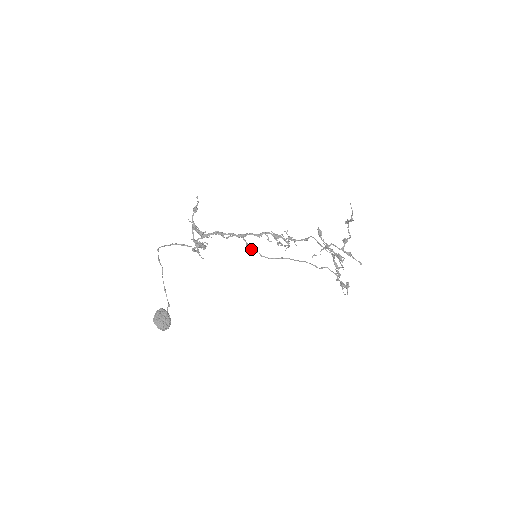
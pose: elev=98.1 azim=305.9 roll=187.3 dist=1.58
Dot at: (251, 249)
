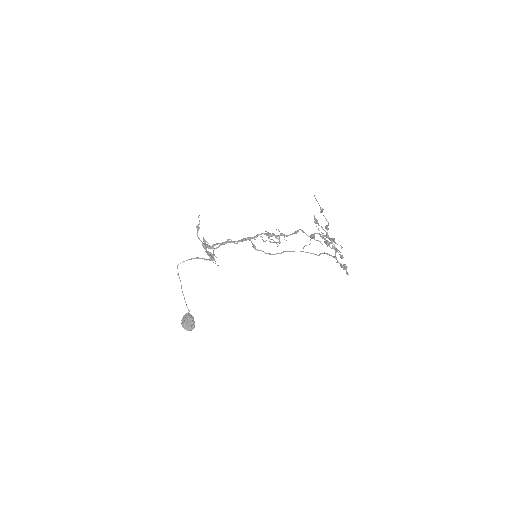
Dot at: (256, 249)
